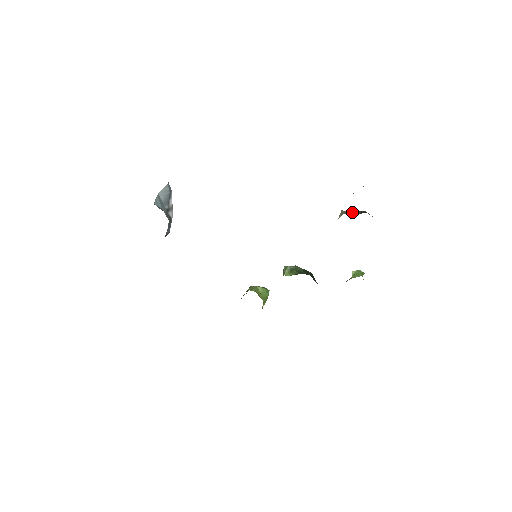
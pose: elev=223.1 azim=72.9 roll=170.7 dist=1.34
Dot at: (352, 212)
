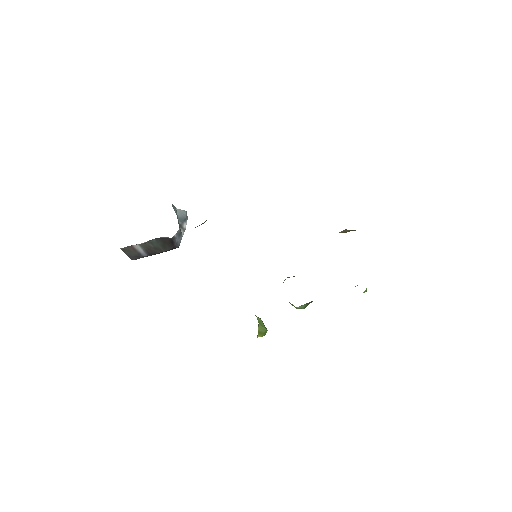
Dot at: occluded
